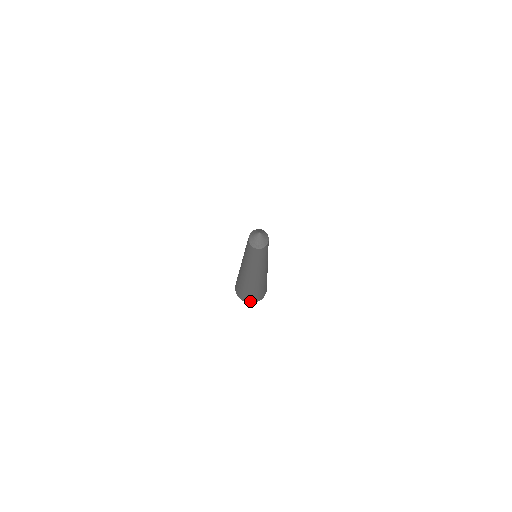
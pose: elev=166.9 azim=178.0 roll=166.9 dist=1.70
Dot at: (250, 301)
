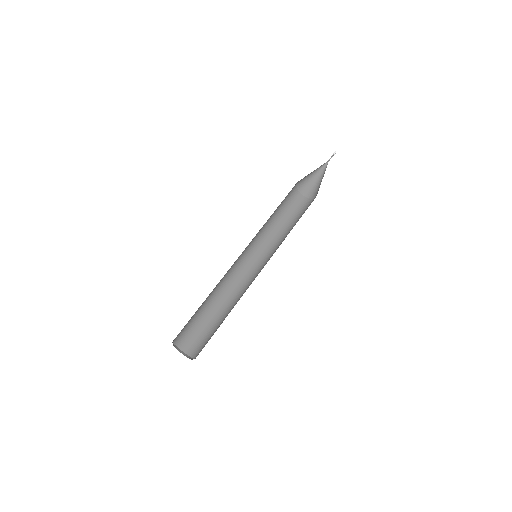
Dot at: (186, 348)
